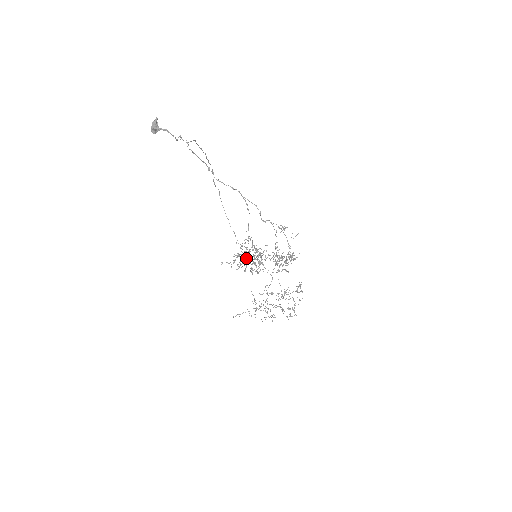
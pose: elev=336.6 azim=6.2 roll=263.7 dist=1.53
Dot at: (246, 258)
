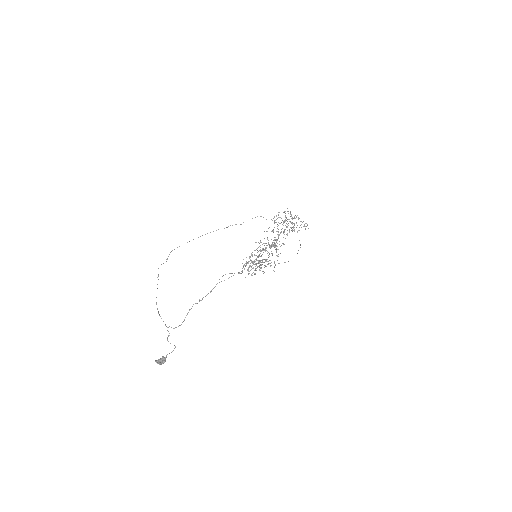
Dot at: (260, 270)
